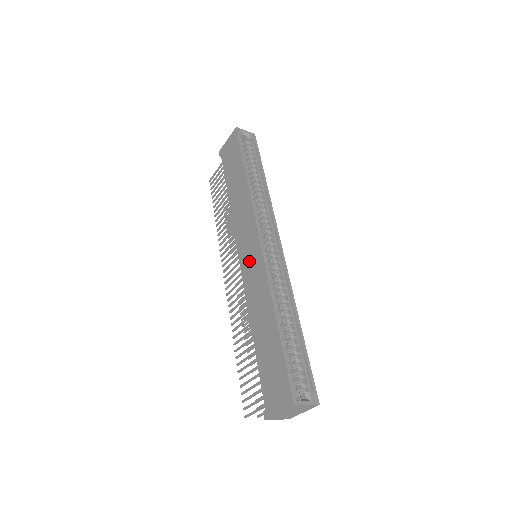
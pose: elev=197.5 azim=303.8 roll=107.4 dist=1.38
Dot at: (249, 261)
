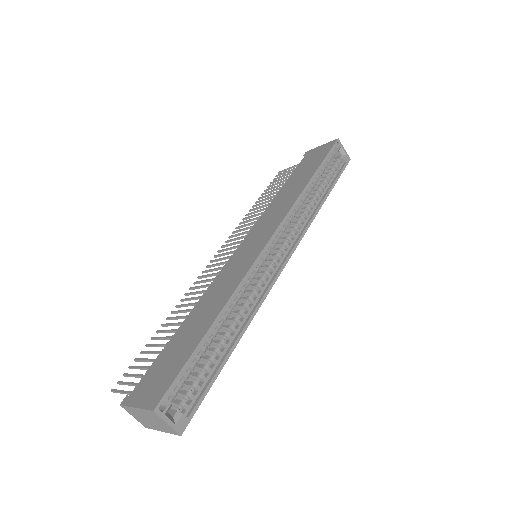
Dot at: (244, 252)
